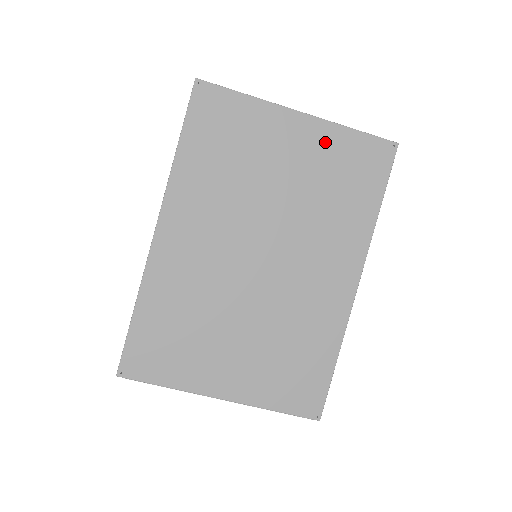
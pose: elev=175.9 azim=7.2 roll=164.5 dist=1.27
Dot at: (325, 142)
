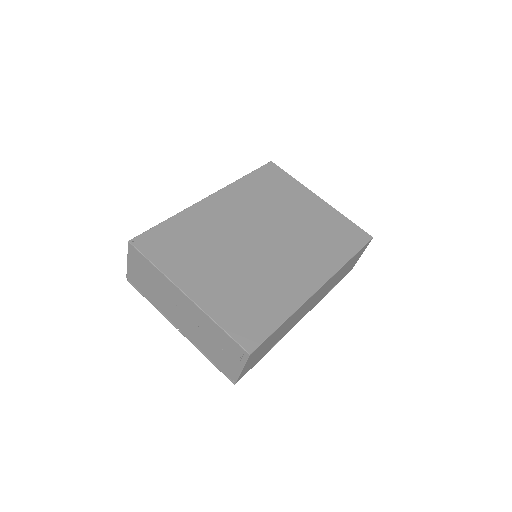
Dot at: (329, 215)
